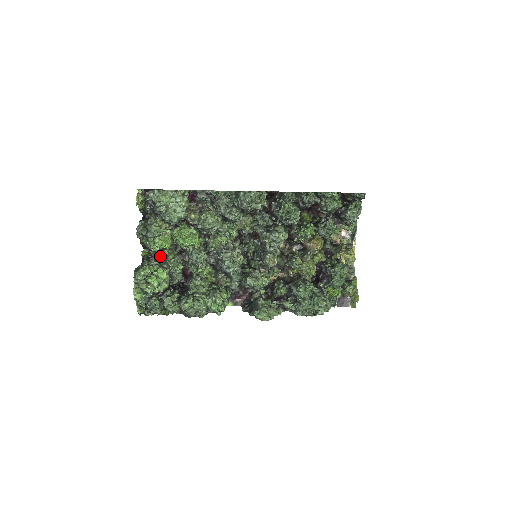
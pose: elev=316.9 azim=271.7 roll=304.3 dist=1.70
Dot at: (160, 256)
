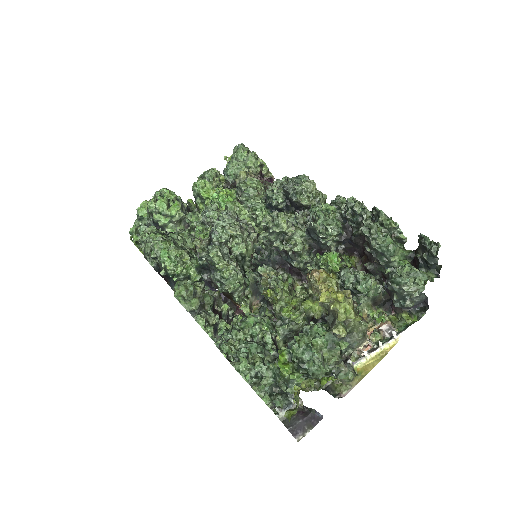
Dot at: occluded
